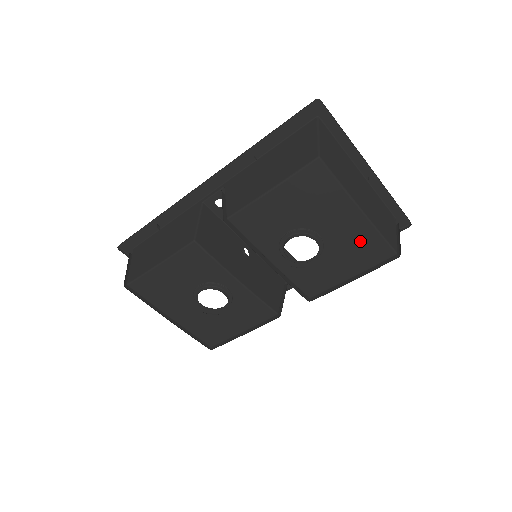
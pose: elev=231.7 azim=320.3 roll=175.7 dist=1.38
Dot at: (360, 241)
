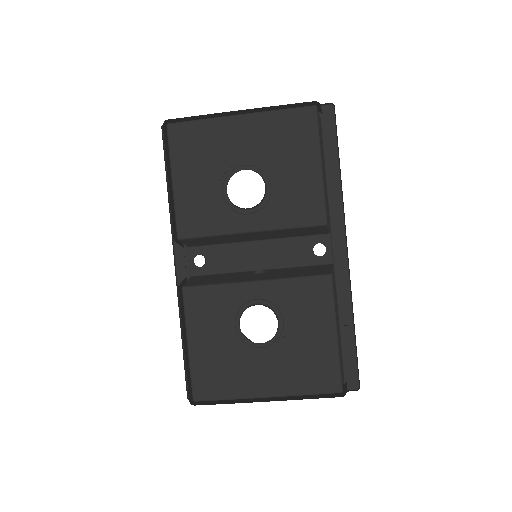
Dot at: (275, 132)
